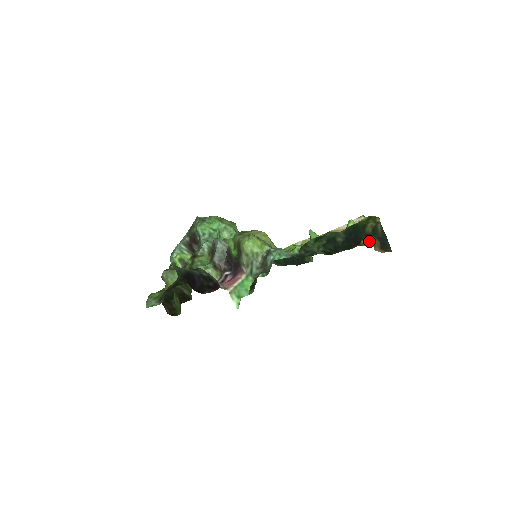
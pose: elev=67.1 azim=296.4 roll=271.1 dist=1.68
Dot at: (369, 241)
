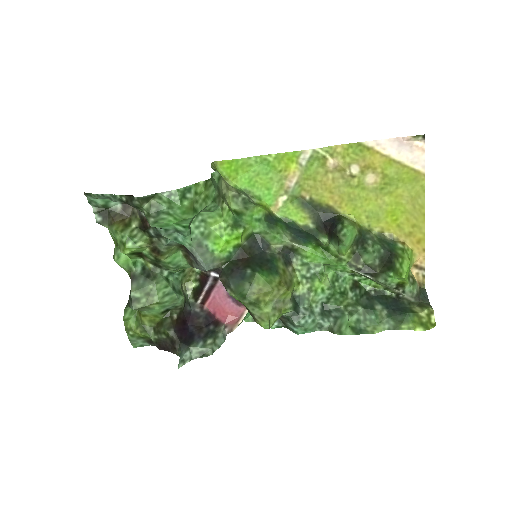
Dot at: (409, 251)
